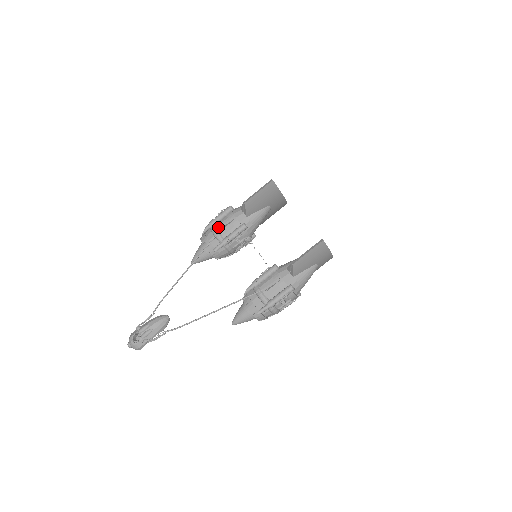
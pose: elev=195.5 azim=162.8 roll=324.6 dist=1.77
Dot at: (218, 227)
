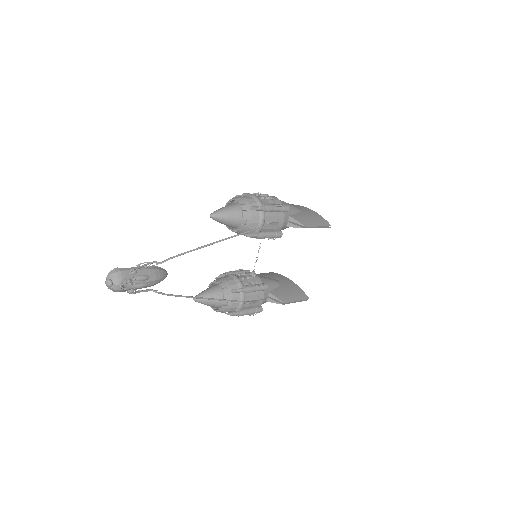
Dot at: (271, 223)
